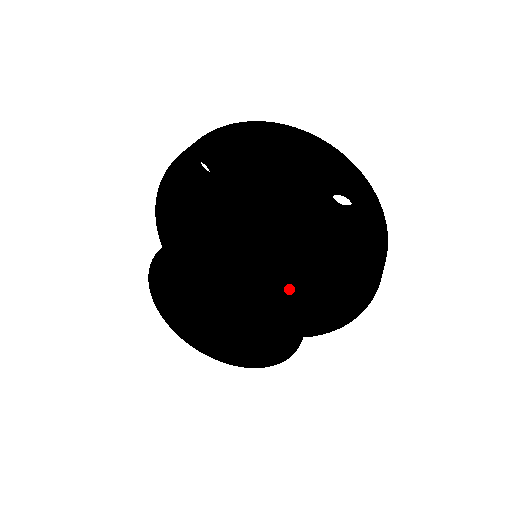
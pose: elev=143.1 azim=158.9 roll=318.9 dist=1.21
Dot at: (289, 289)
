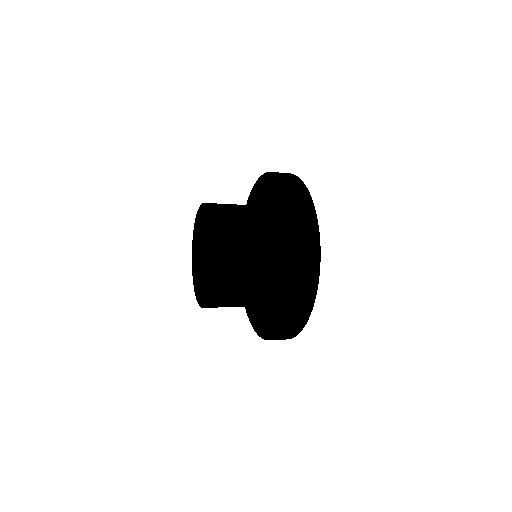
Dot at: (213, 230)
